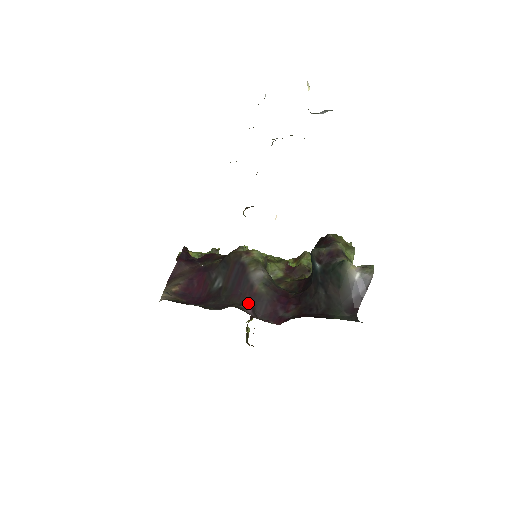
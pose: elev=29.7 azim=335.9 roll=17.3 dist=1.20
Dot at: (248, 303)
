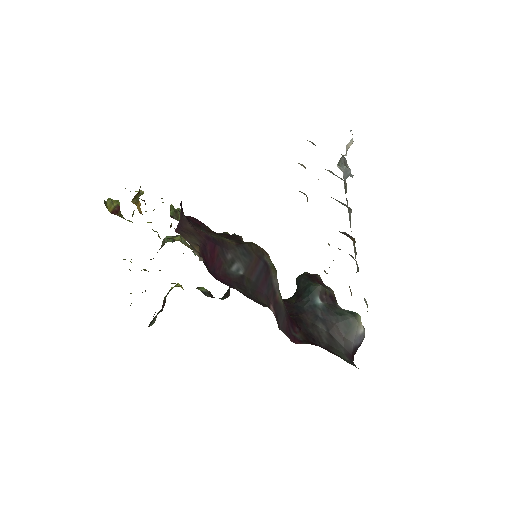
Dot at: (273, 309)
